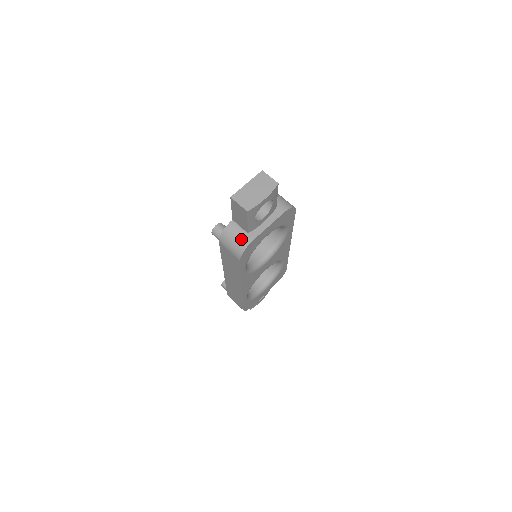
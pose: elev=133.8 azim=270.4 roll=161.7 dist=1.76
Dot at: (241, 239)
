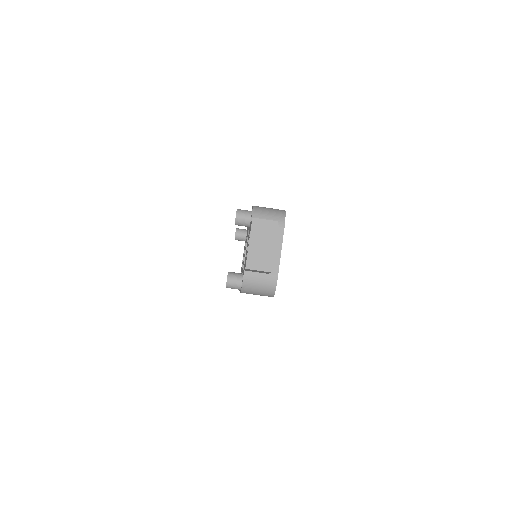
Dot at: (266, 283)
